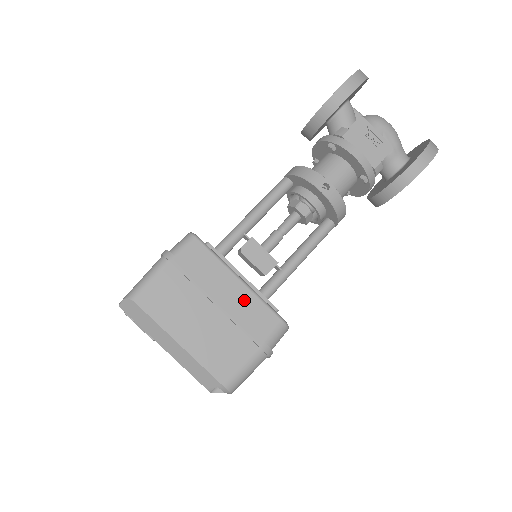
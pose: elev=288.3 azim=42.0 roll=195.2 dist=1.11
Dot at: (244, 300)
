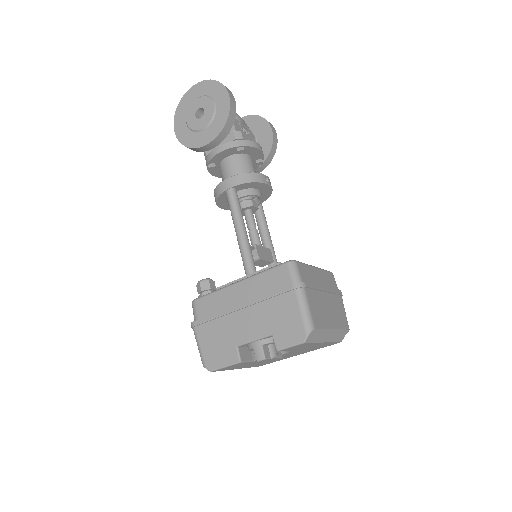
Dot at: (324, 277)
